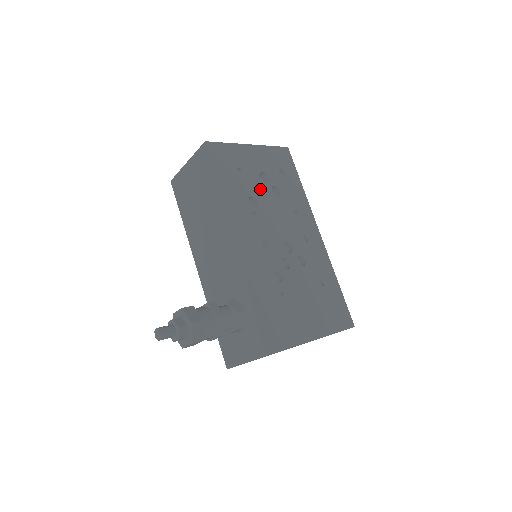
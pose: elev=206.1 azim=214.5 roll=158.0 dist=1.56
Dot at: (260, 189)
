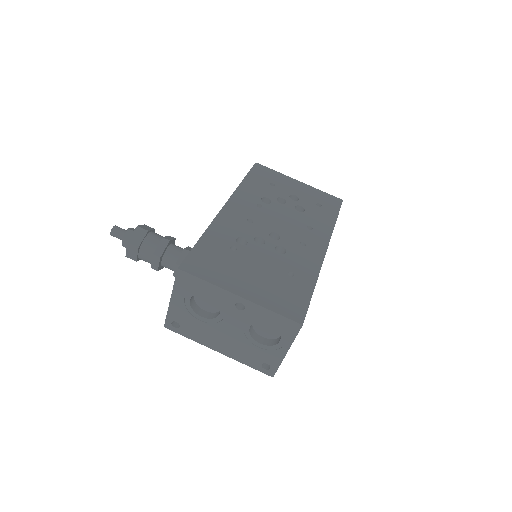
Dot at: occluded
